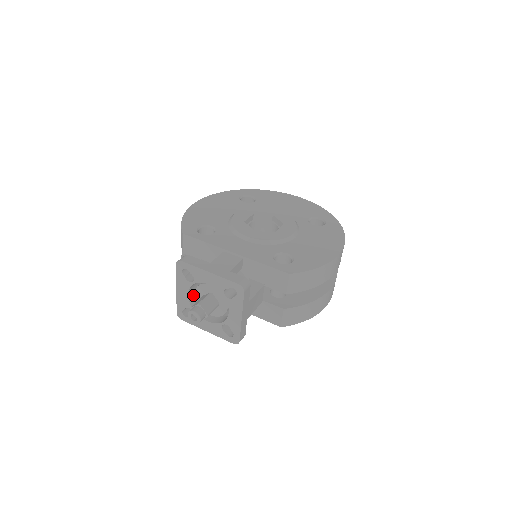
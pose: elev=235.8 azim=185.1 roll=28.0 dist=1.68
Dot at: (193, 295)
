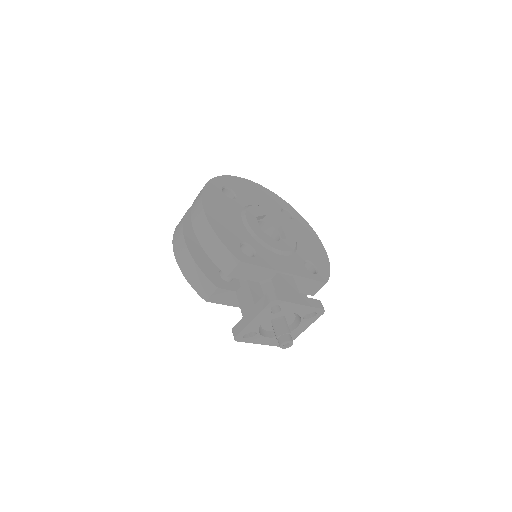
Dot at: occluded
